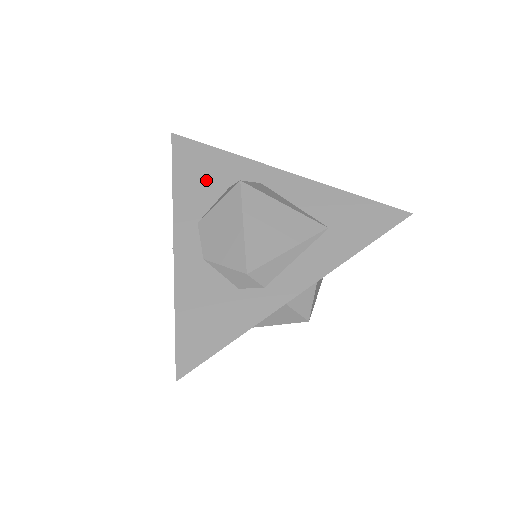
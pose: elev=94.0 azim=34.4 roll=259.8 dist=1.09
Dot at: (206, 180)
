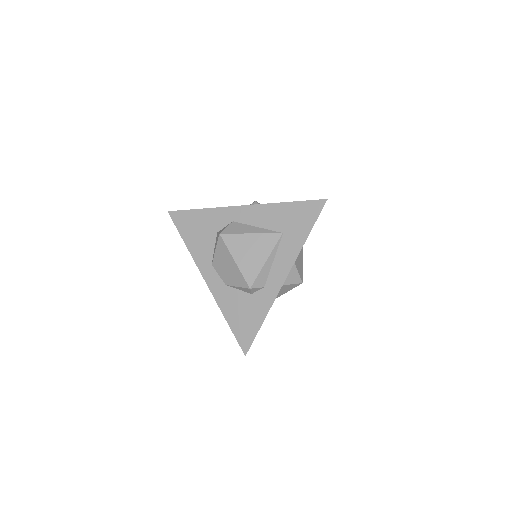
Dot at: (202, 234)
